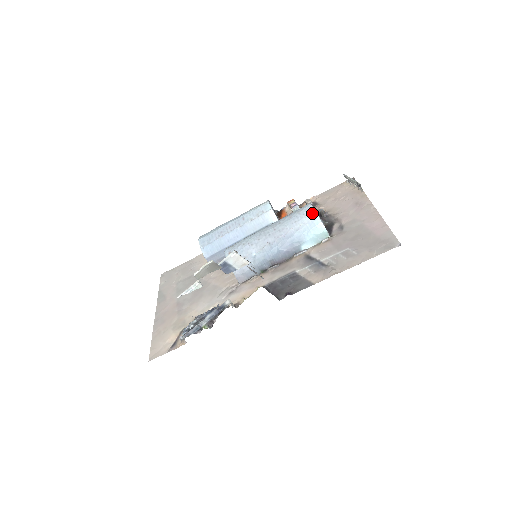
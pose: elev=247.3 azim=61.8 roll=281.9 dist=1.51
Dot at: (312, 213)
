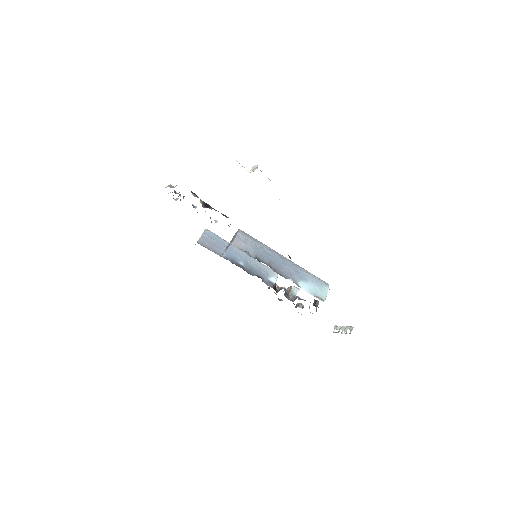
Dot at: occluded
